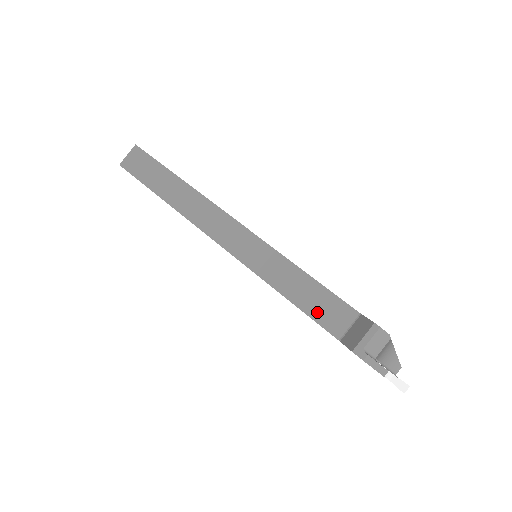
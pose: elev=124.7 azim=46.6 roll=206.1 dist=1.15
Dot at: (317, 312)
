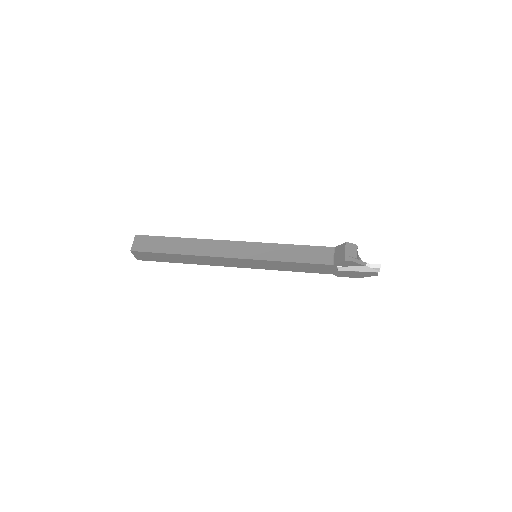
Dot at: (312, 259)
